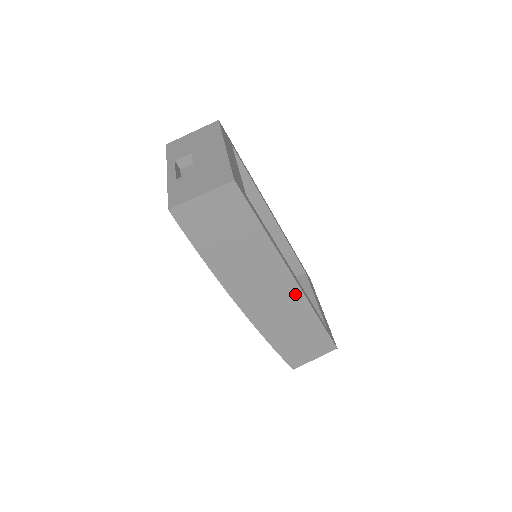
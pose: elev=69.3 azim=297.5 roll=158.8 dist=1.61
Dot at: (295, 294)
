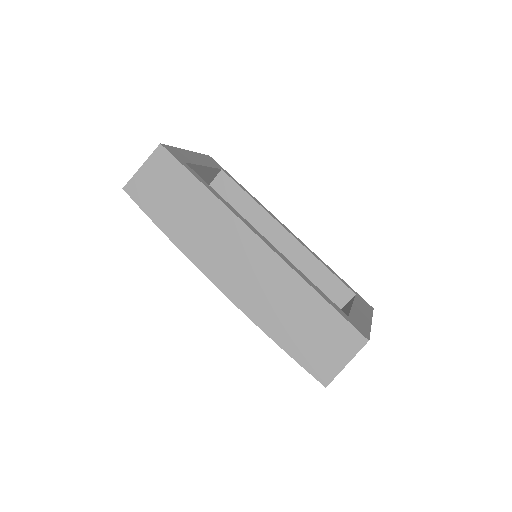
Dot at: (269, 258)
